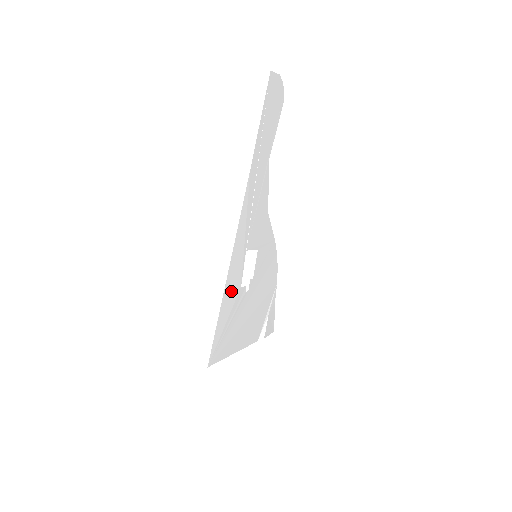
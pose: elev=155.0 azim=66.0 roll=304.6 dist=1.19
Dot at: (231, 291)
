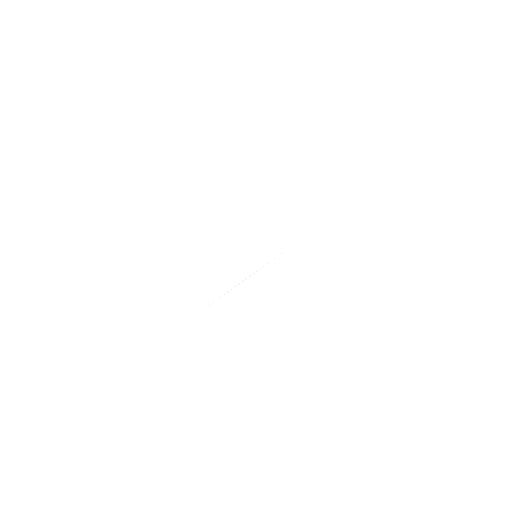
Dot at: (223, 272)
